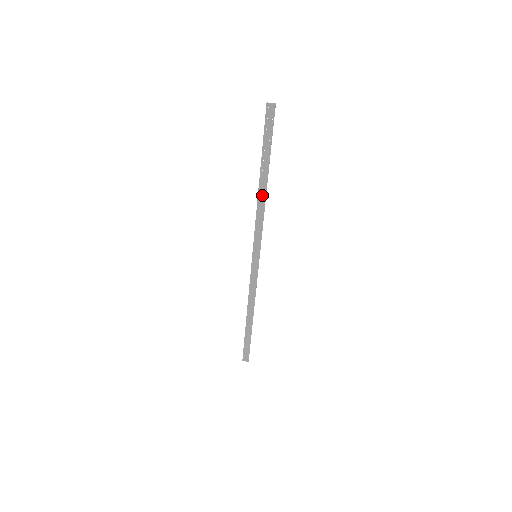
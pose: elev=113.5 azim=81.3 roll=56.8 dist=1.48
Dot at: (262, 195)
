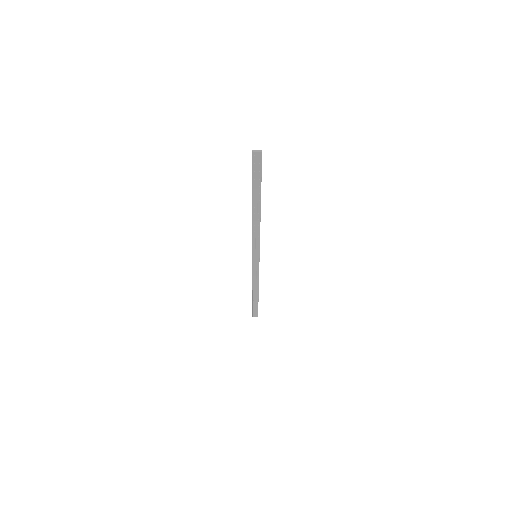
Dot at: (257, 217)
